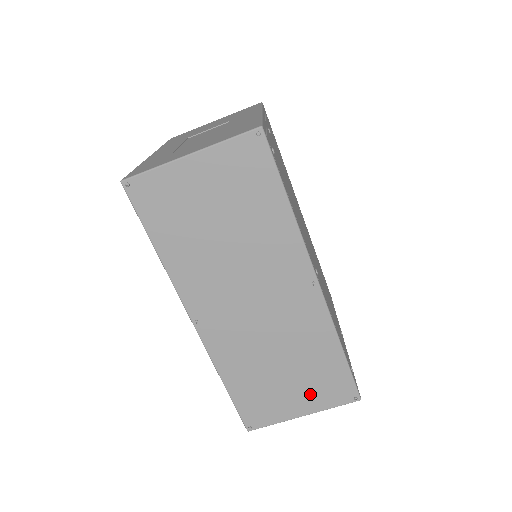
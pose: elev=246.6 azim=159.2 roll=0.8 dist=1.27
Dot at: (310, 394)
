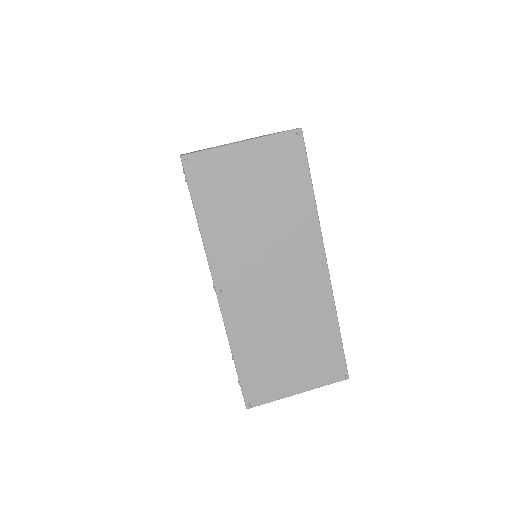
Dot at: (307, 371)
